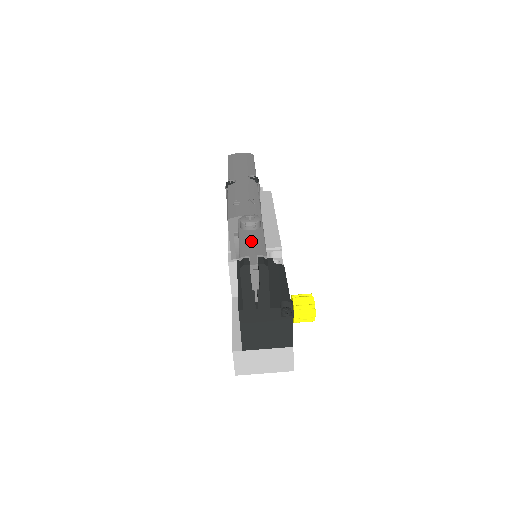
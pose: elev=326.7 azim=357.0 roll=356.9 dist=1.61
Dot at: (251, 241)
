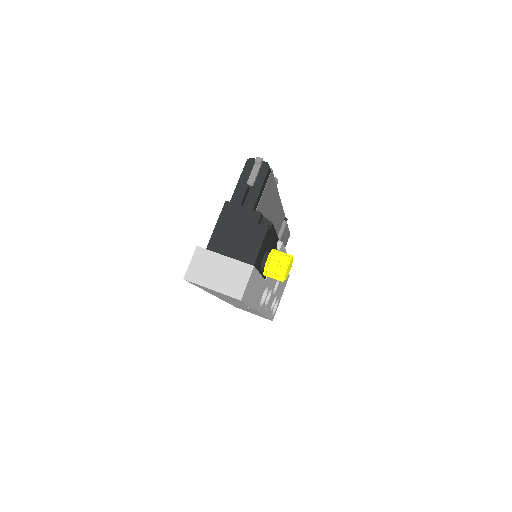
Dot at: occluded
